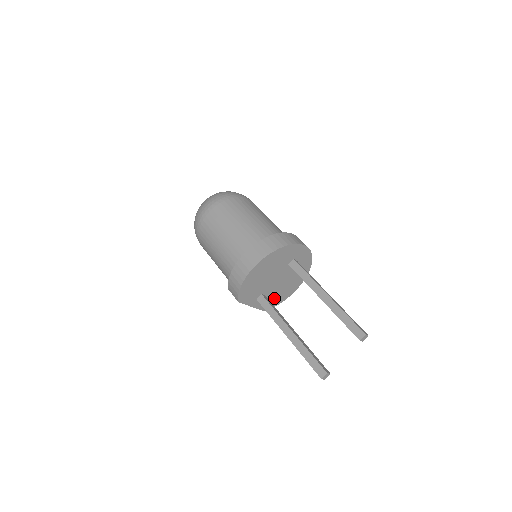
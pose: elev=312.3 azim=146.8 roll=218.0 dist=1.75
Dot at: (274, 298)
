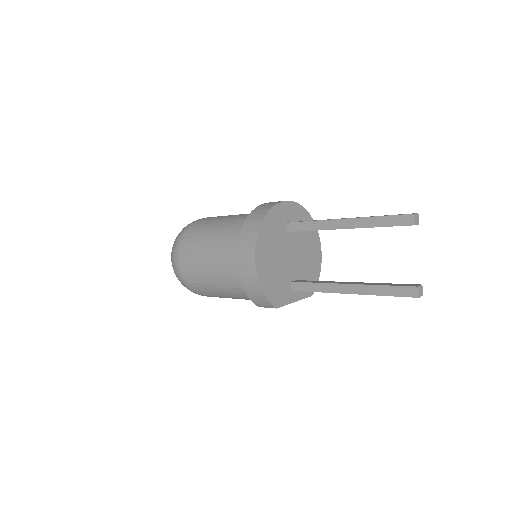
Dot at: (308, 275)
